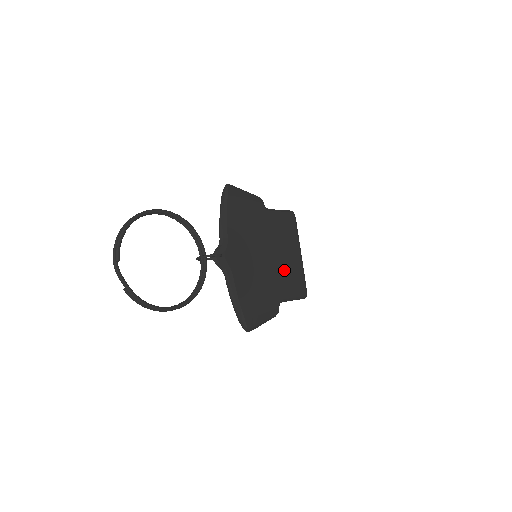
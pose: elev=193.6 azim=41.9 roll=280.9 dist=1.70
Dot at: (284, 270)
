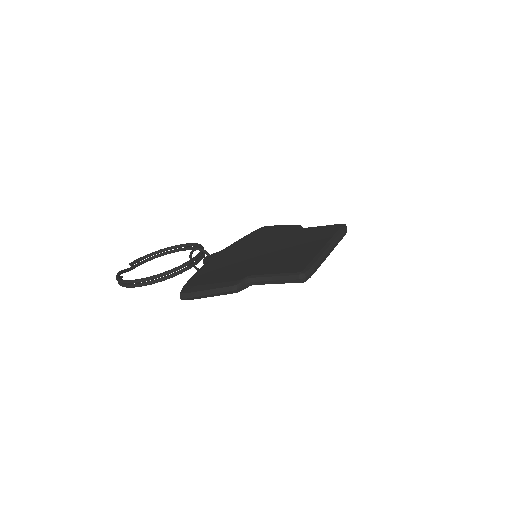
Dot at: (282, 257)
